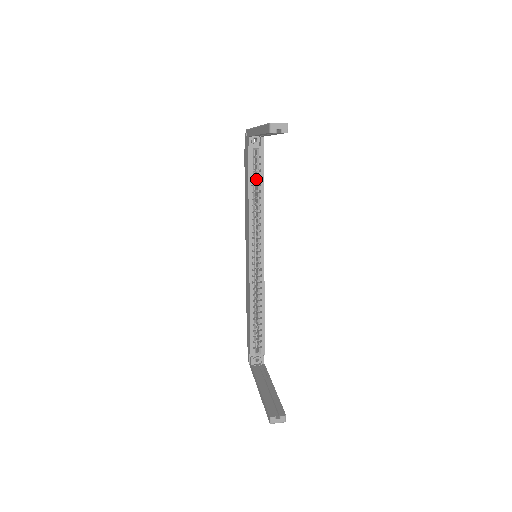
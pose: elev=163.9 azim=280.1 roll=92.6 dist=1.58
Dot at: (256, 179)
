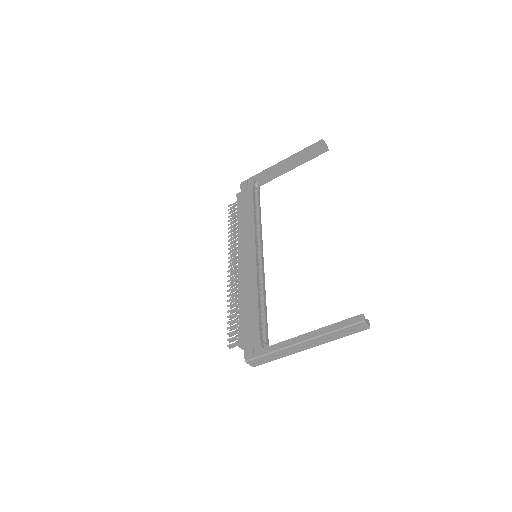
Dot at: occluded
